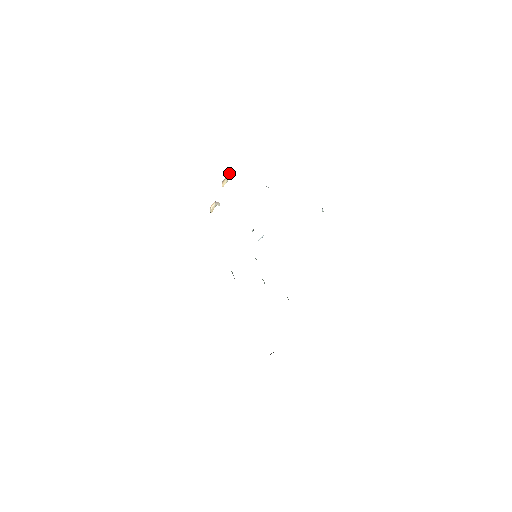
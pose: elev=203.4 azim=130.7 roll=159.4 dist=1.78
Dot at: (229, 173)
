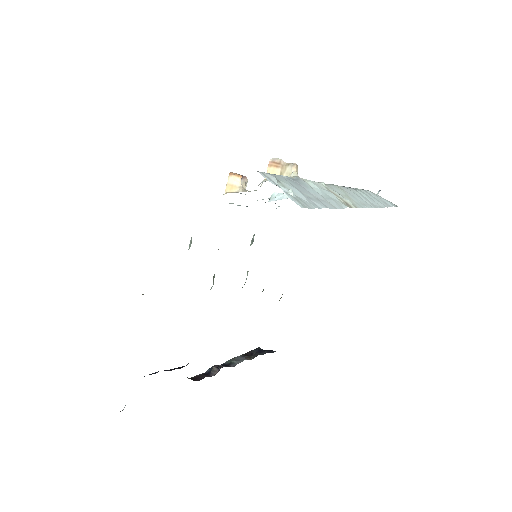
Dot at: (290, 166)
